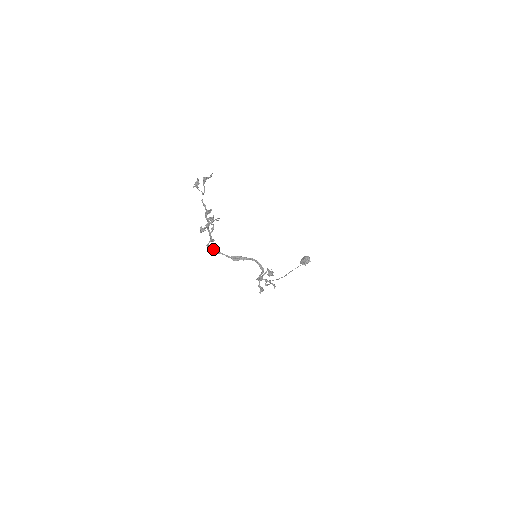
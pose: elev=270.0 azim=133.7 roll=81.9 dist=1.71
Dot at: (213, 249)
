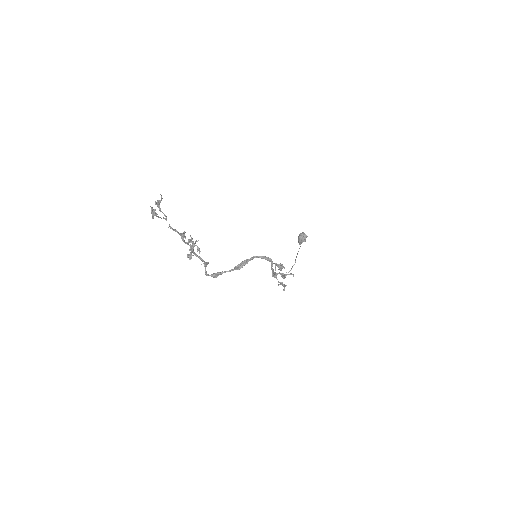
Dot at: (213, 273)
